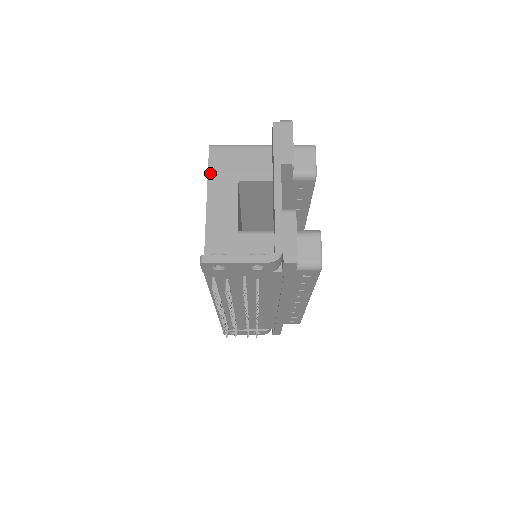
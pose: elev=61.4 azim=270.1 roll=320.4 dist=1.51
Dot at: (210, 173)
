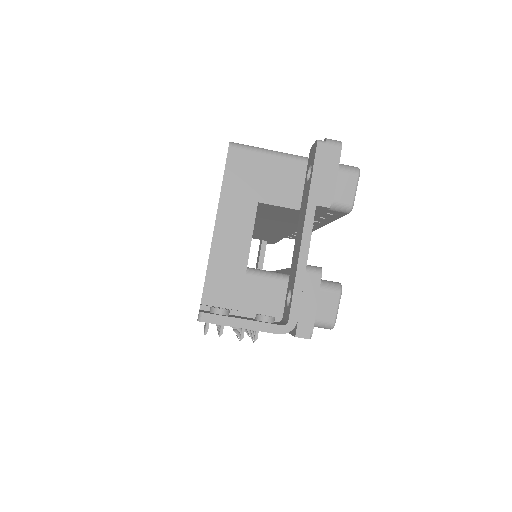
Dot at: (225, 185)
